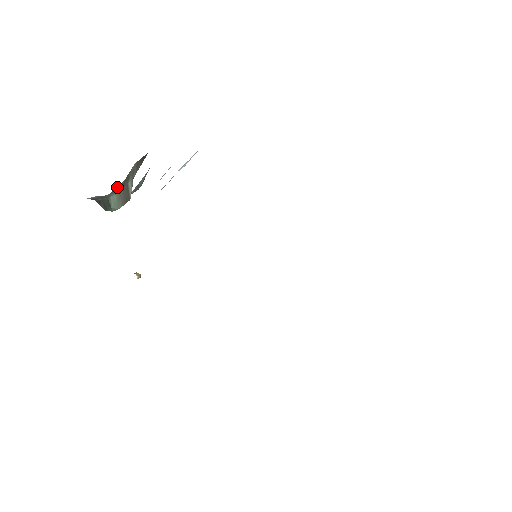
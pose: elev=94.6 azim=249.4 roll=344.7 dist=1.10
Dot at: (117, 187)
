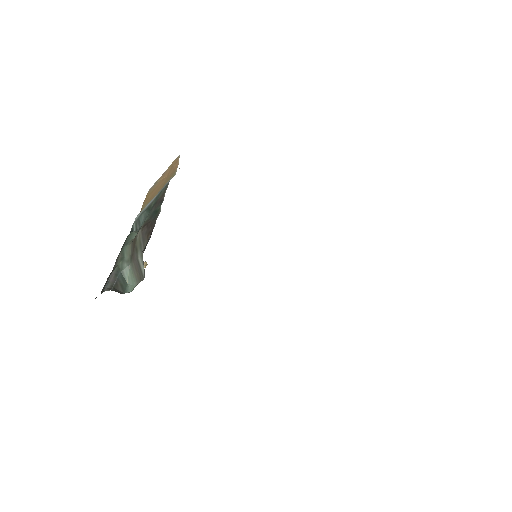
Dot at: (125, 251)
